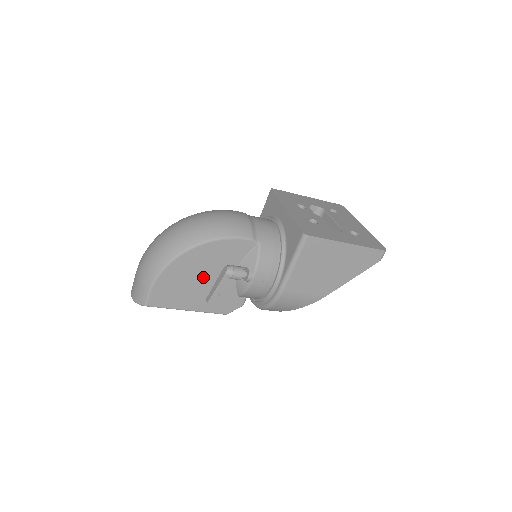
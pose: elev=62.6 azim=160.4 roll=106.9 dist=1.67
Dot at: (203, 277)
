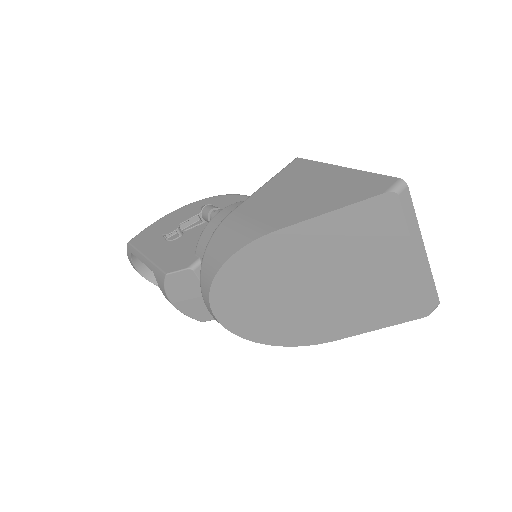
Dot at: occluded
